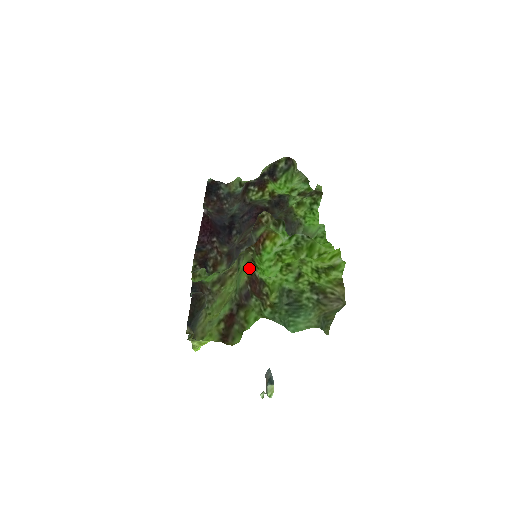
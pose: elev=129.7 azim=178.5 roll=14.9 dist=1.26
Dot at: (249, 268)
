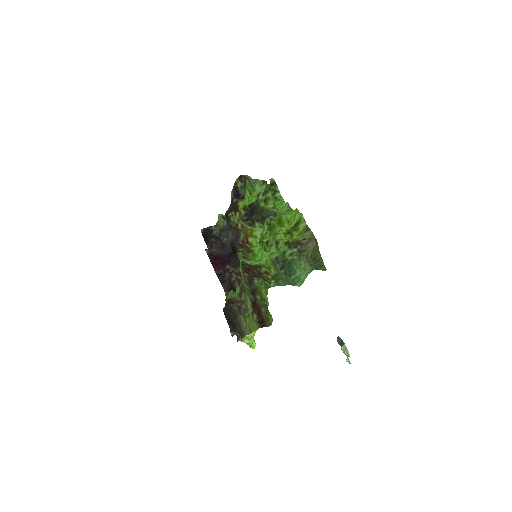
Dot at: occluded
